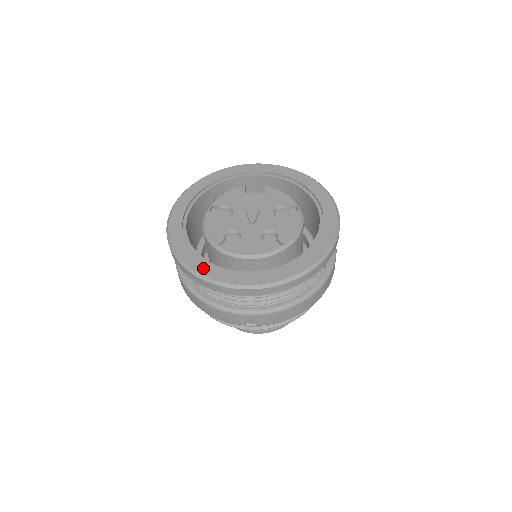
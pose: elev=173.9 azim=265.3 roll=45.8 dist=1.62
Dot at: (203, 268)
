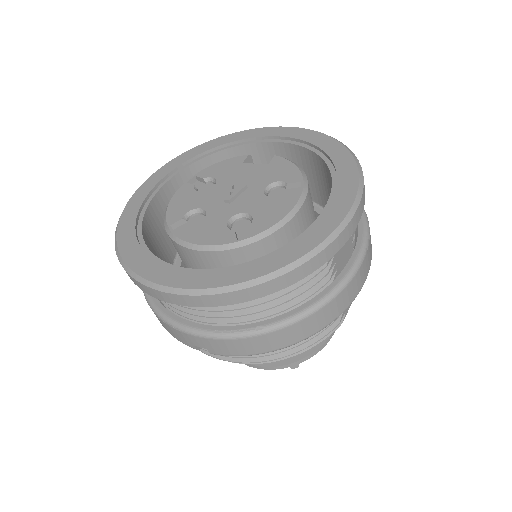
Dot at: (132, 254)
